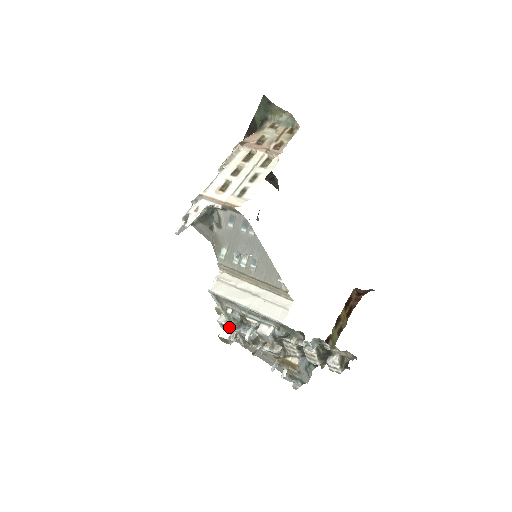
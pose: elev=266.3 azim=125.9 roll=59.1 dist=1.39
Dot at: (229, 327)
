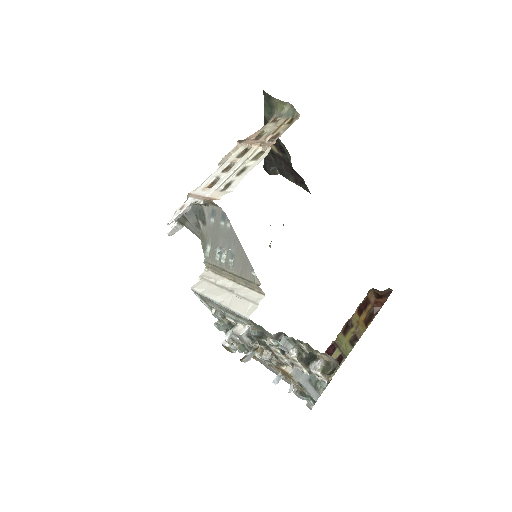
Dot at: occluded
